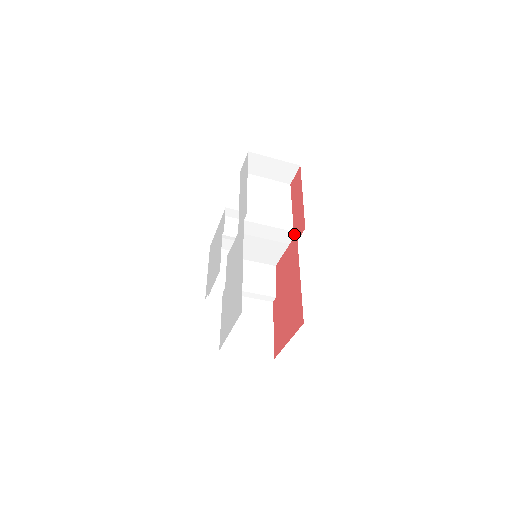
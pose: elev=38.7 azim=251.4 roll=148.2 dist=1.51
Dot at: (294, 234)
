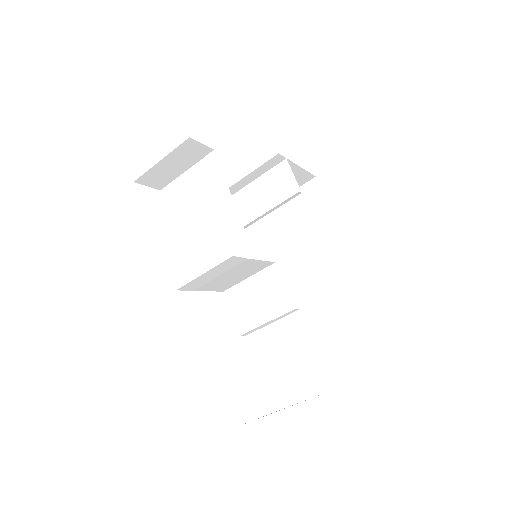
Dot at: (234, 257)
